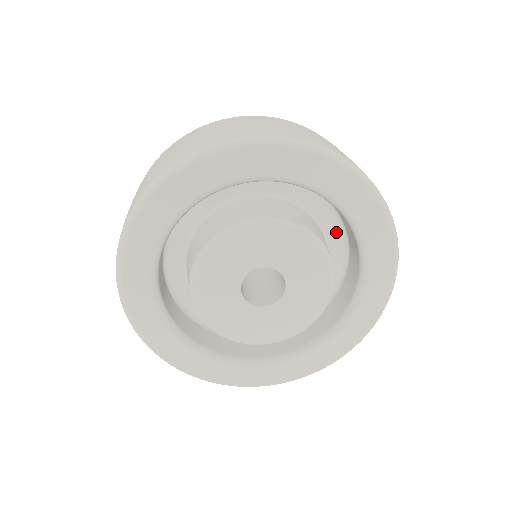
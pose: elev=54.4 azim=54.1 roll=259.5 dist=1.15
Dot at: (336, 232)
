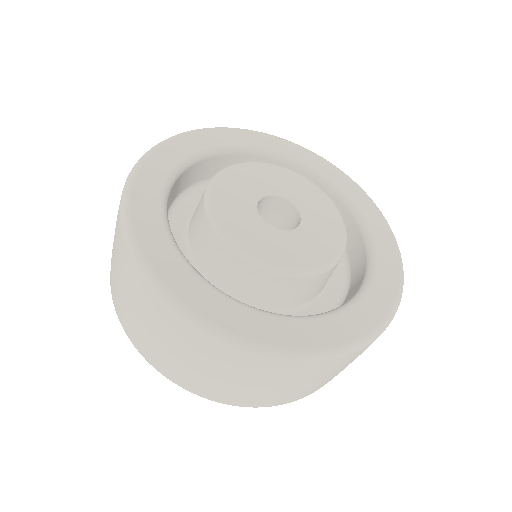
Dot at: occluded
